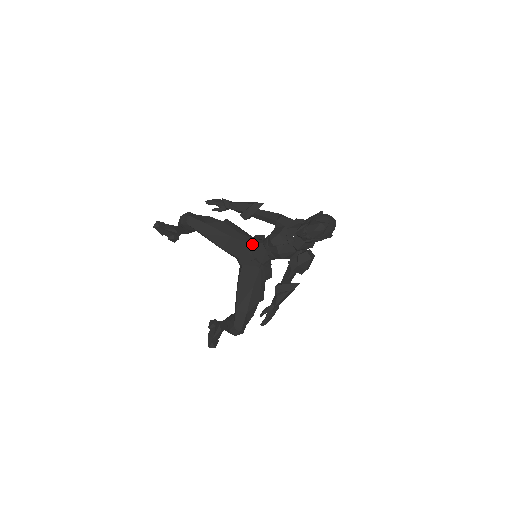
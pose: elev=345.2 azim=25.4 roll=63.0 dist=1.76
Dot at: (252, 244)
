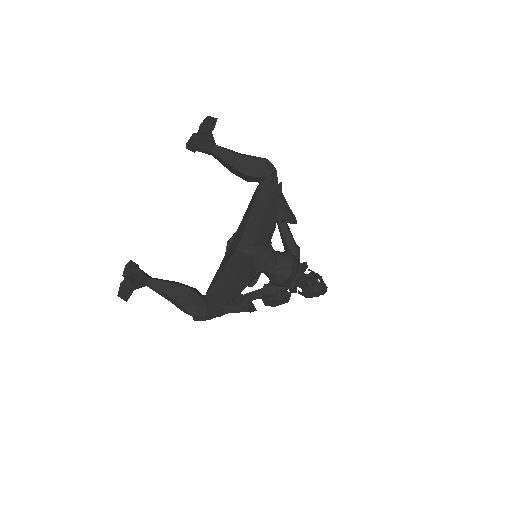
Dot at: occluded
